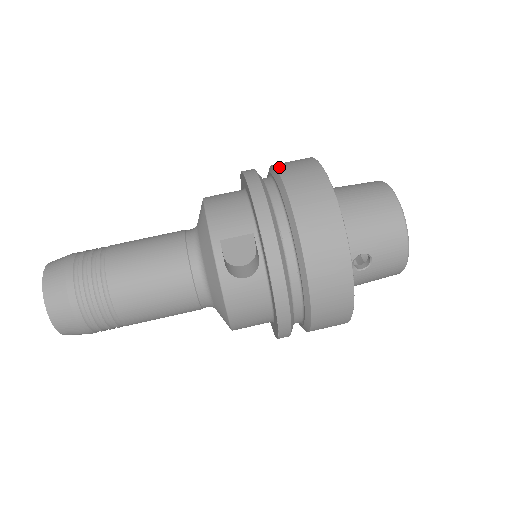
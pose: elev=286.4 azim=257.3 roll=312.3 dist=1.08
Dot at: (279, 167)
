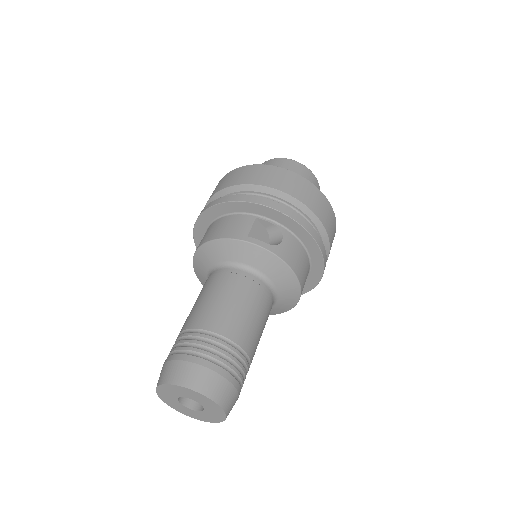
Dot at: (218, 190)
